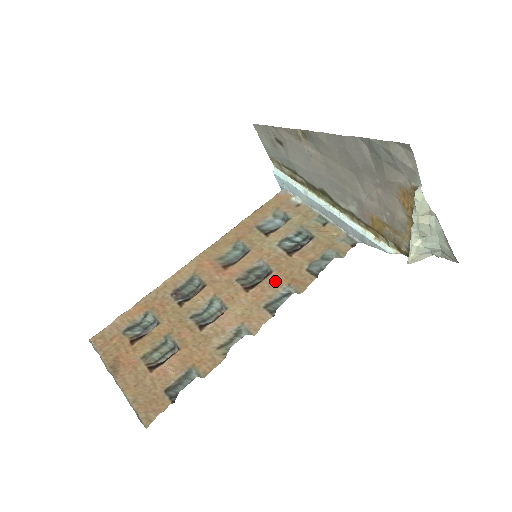
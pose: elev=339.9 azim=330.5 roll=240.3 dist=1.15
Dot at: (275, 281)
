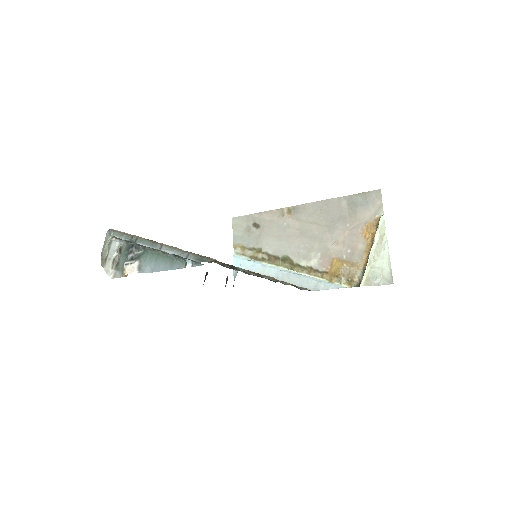
Dot at: occluded
